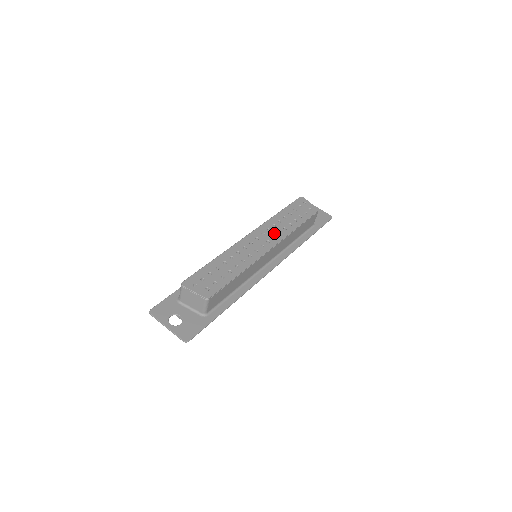
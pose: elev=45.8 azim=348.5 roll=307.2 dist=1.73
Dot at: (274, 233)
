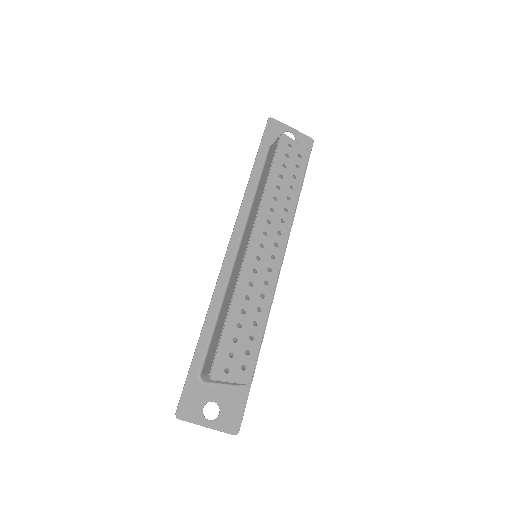
Dot at: (277, 225)
